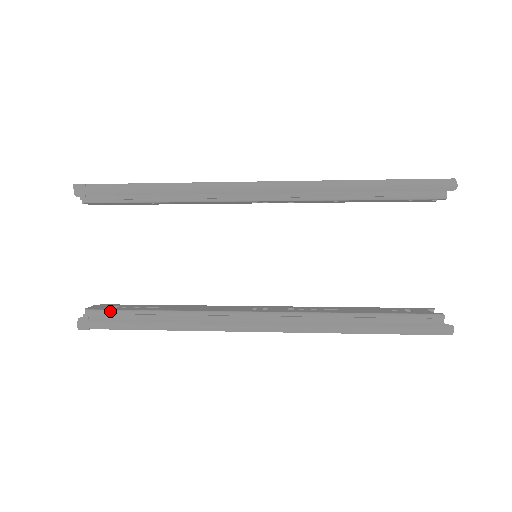
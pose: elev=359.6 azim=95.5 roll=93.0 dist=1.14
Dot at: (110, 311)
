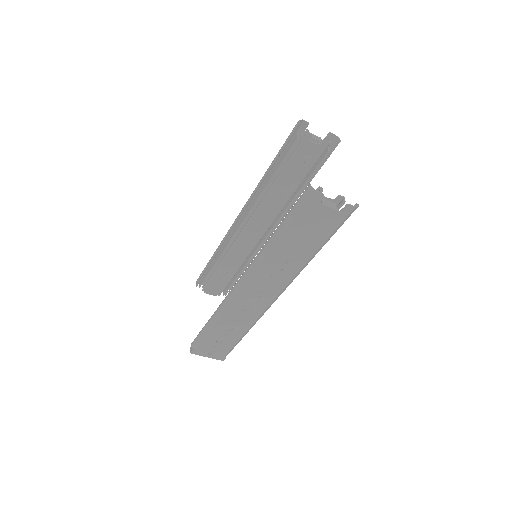
Dot at: occluded
